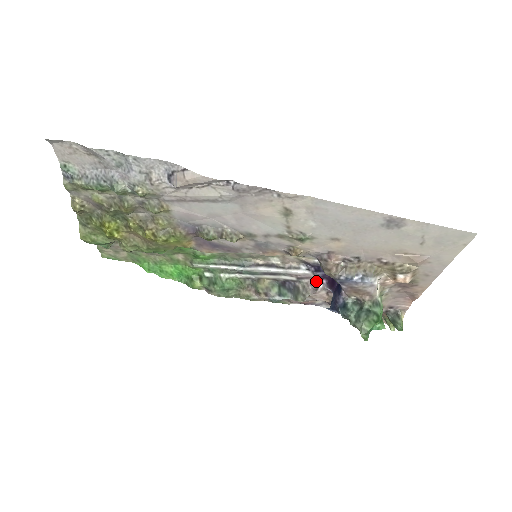
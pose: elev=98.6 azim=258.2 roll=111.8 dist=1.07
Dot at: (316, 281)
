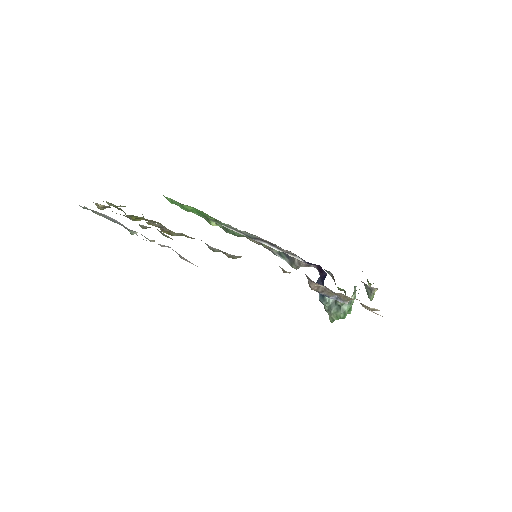
Dot at: occluded
